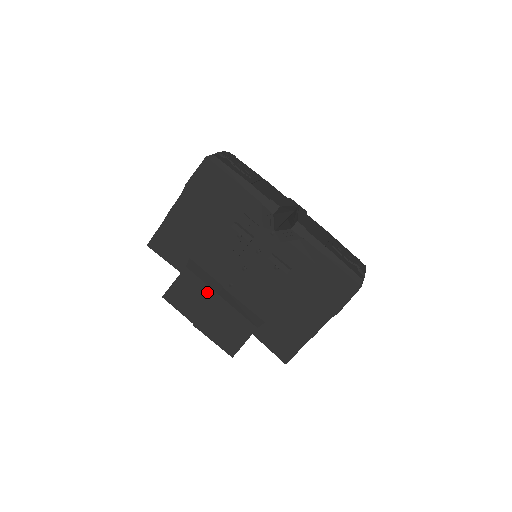
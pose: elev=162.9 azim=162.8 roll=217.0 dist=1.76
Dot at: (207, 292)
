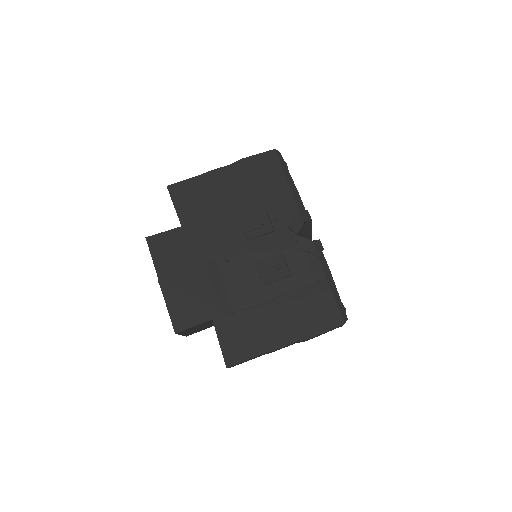
Dot at: (195, 256)
